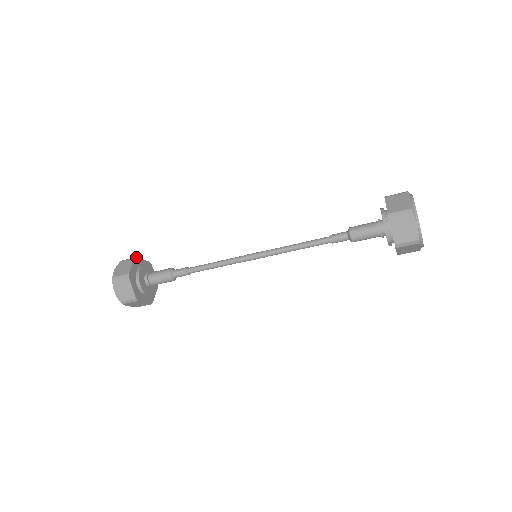
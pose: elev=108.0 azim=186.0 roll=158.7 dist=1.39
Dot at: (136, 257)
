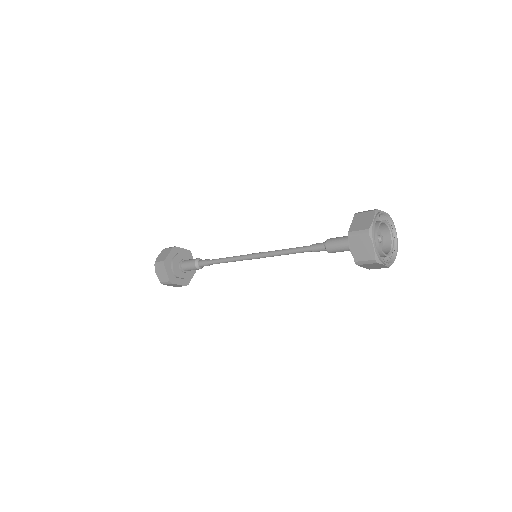
Dot at: (174, 247)
